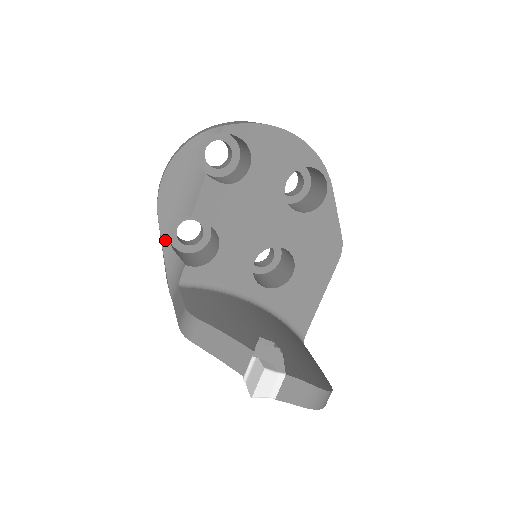
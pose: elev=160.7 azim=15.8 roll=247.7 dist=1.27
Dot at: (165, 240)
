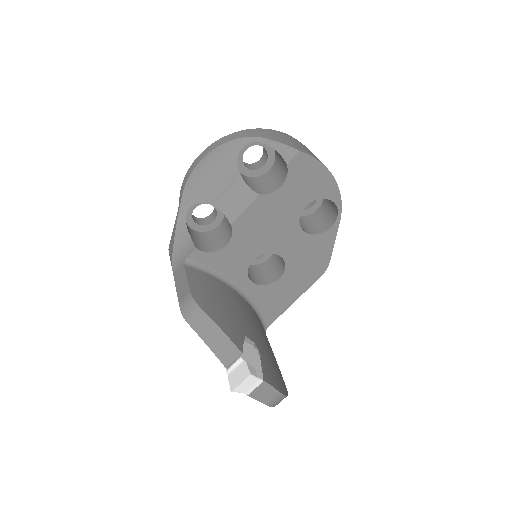
Dot at: (182, 216)
